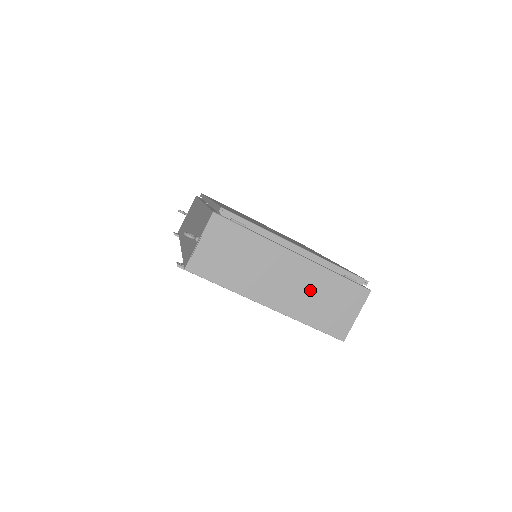
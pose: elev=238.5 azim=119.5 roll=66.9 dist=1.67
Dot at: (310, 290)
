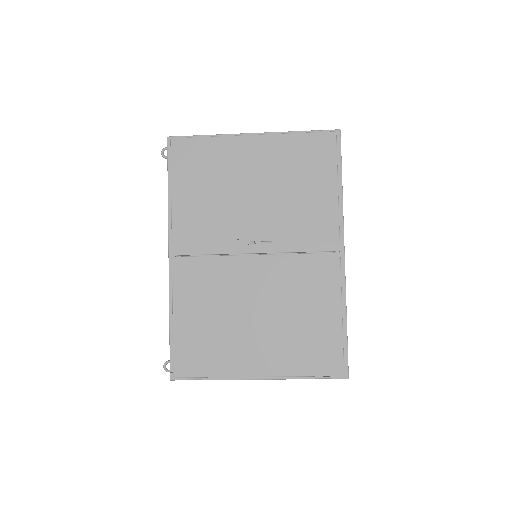
Dot at: occluded
